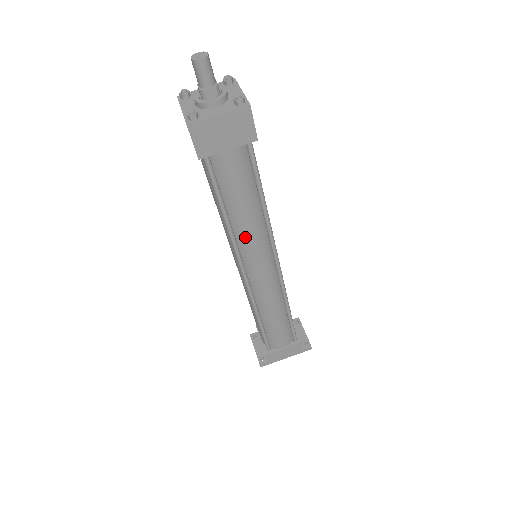
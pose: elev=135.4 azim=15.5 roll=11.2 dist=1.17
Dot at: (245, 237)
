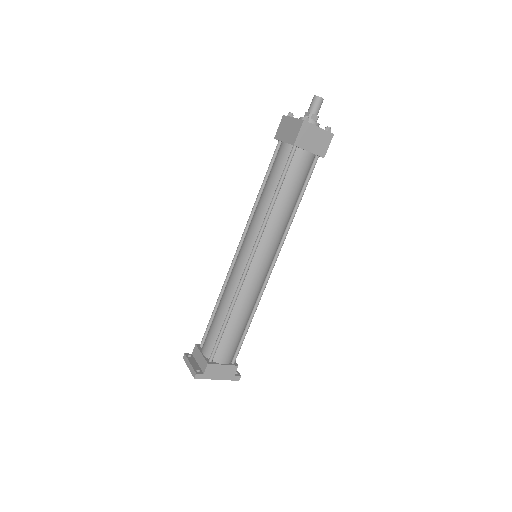
Dot at: (274, 224)
